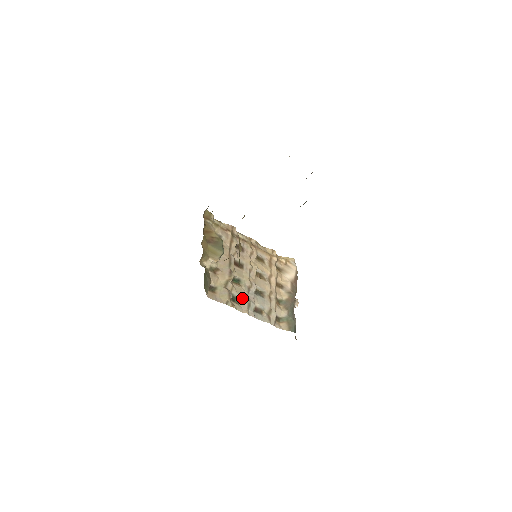
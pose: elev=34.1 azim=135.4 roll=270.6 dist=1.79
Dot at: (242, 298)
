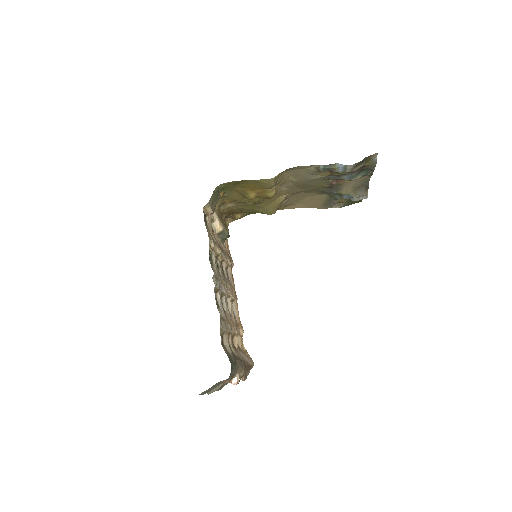
Dot at: (214, 269)
